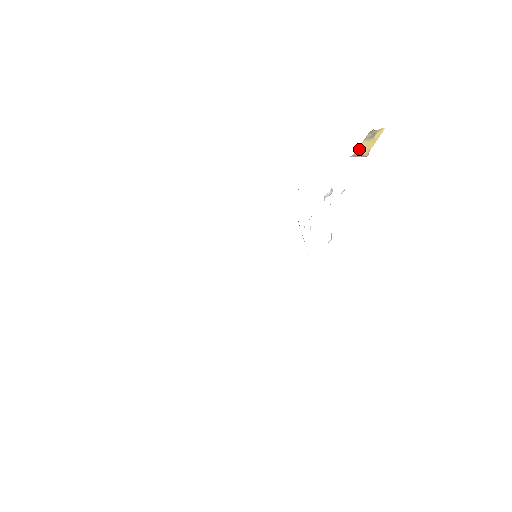
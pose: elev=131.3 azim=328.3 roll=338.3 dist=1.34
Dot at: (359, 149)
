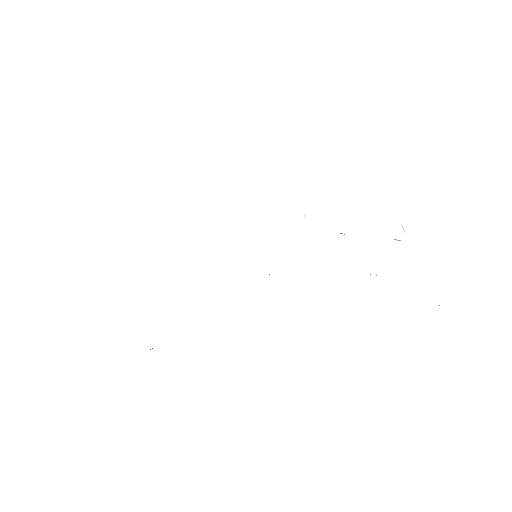
Dot at: occluded
